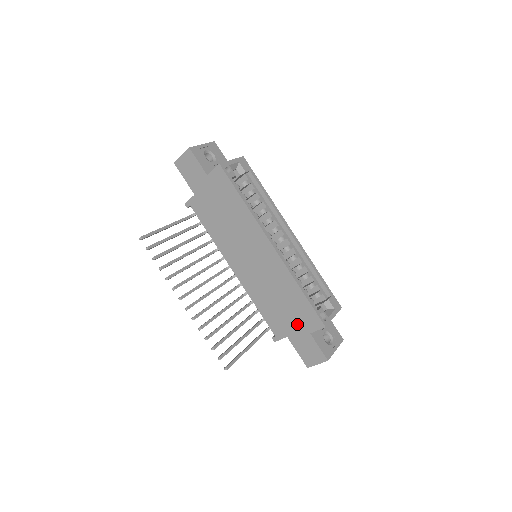
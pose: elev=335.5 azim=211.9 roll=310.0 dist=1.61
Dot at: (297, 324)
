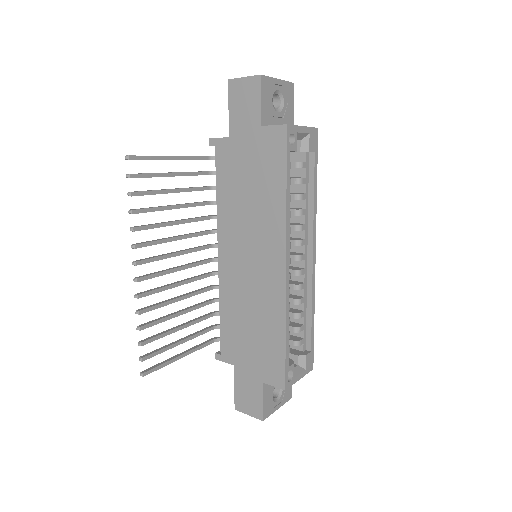
Dot at: (254, 363)
